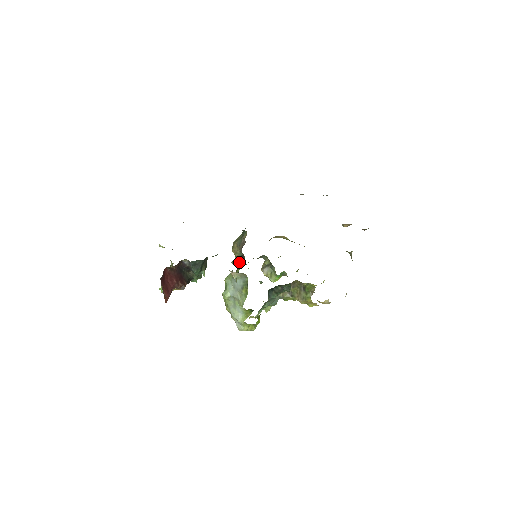
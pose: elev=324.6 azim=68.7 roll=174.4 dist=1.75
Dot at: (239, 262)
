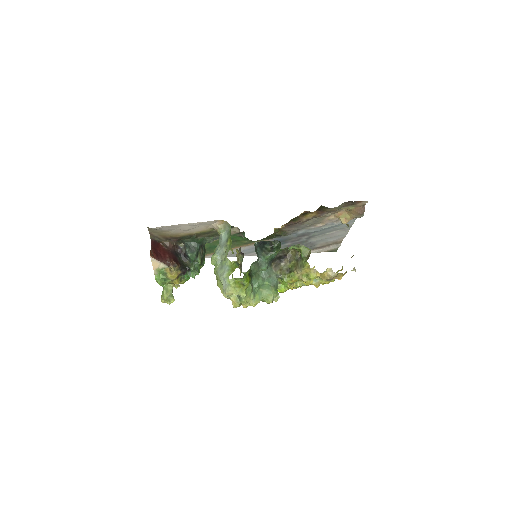
Dot at: (241, 267)
